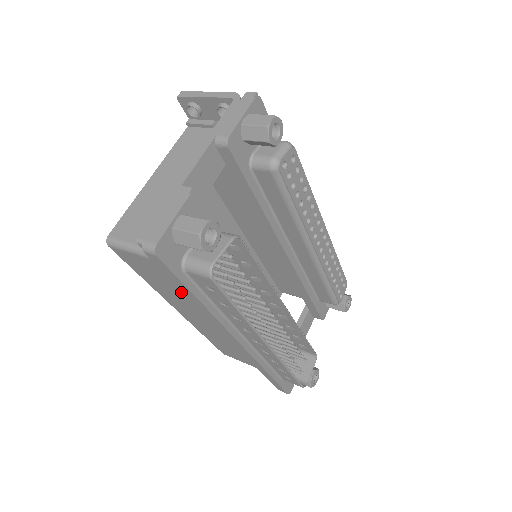
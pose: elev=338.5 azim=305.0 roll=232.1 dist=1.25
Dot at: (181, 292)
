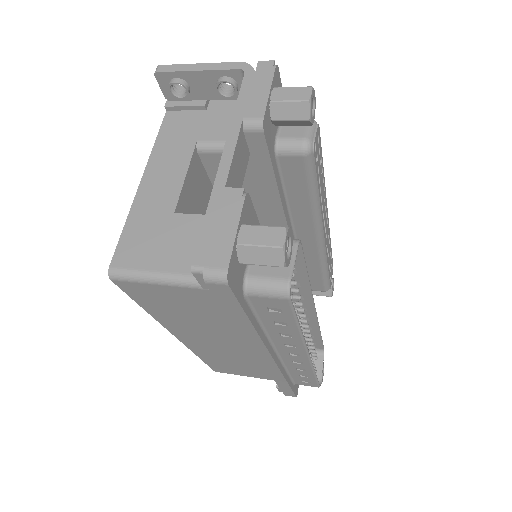
Dot at: (208, 318)
